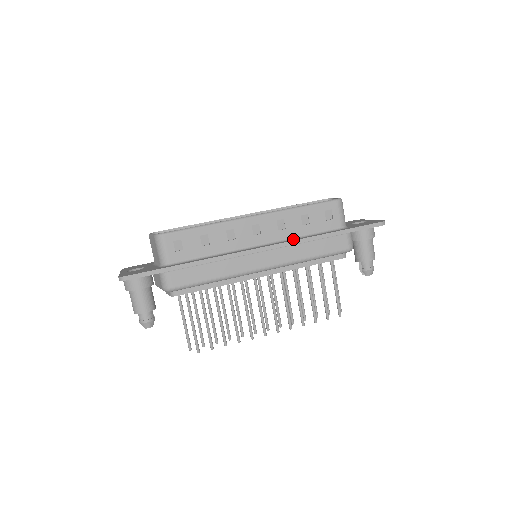
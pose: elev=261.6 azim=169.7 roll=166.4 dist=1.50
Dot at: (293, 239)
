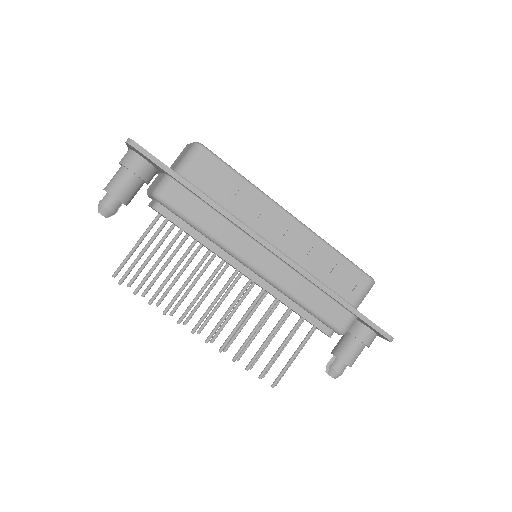
Dot at: (305, 270)
